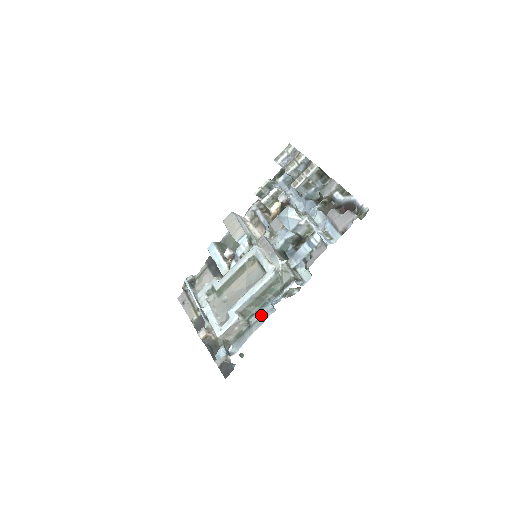
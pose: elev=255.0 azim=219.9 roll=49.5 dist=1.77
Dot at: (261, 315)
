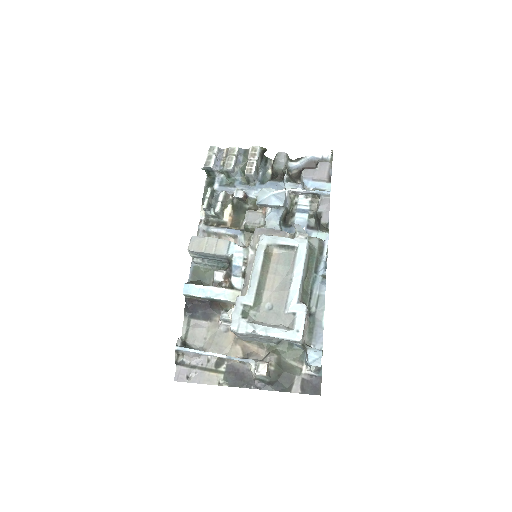
Dot at: (317, 293)
